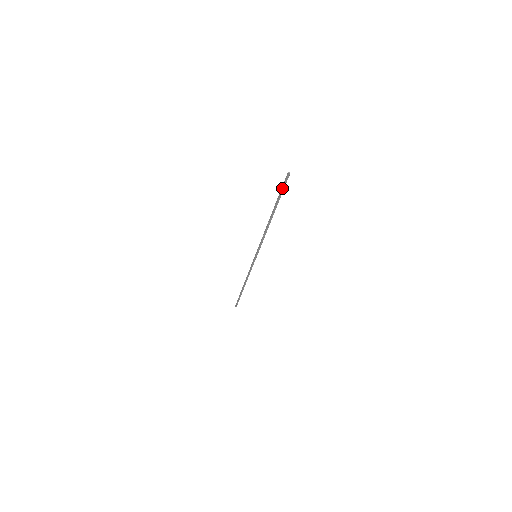
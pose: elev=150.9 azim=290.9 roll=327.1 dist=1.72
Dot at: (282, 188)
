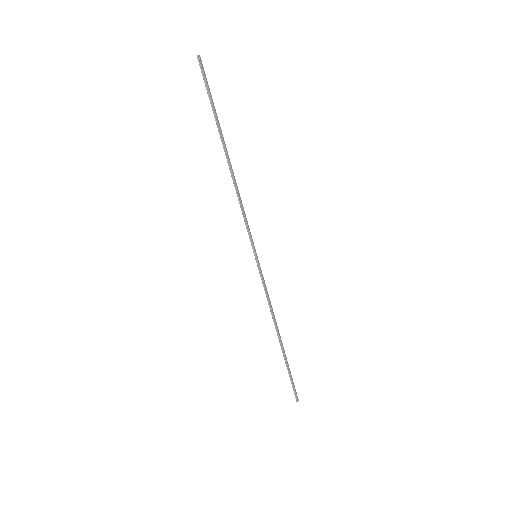
Dot at: (206, 89)
